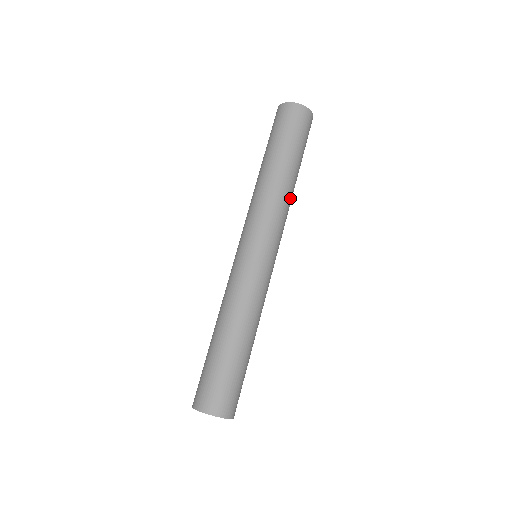
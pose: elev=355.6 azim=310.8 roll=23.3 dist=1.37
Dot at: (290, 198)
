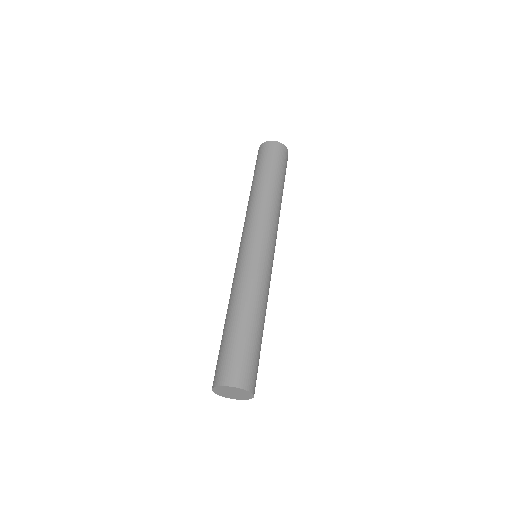
Dot at: occluded
